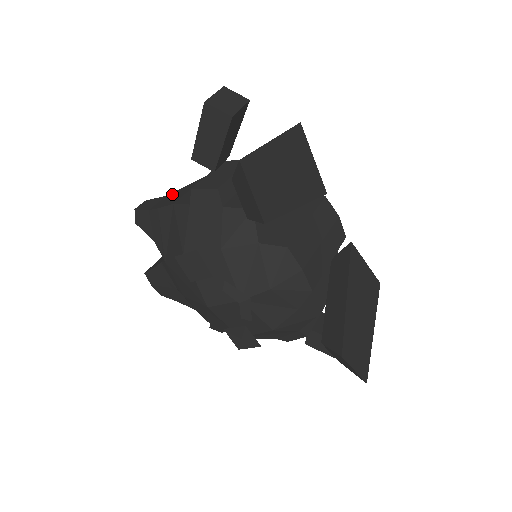
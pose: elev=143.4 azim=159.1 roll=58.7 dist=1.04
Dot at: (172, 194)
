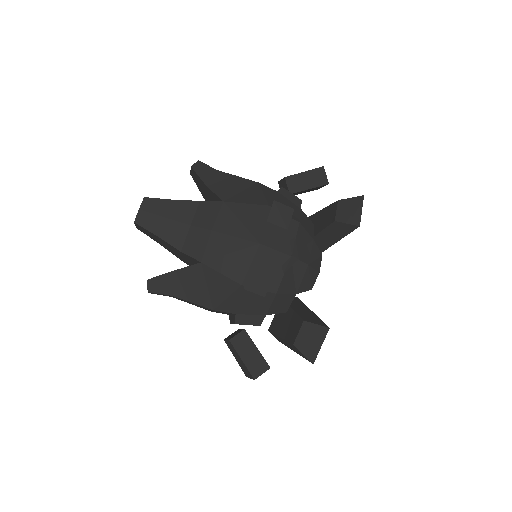
Dot at: occluded
